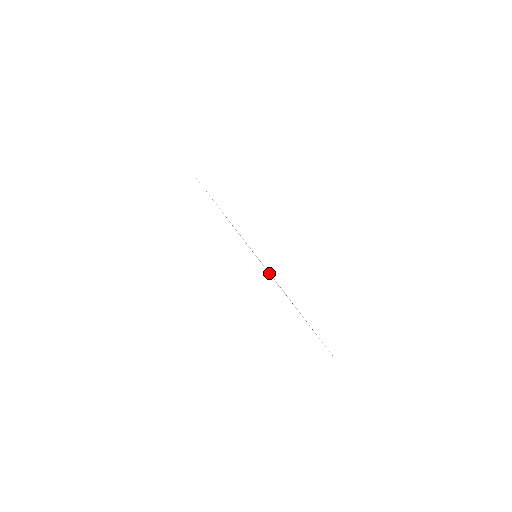
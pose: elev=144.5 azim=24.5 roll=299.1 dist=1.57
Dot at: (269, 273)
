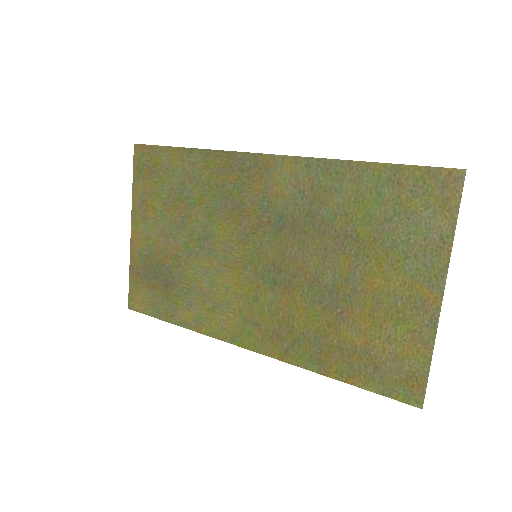
Dot at: (298, 262)
